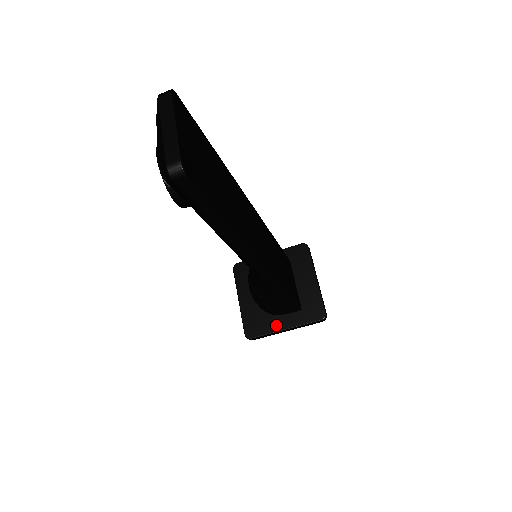
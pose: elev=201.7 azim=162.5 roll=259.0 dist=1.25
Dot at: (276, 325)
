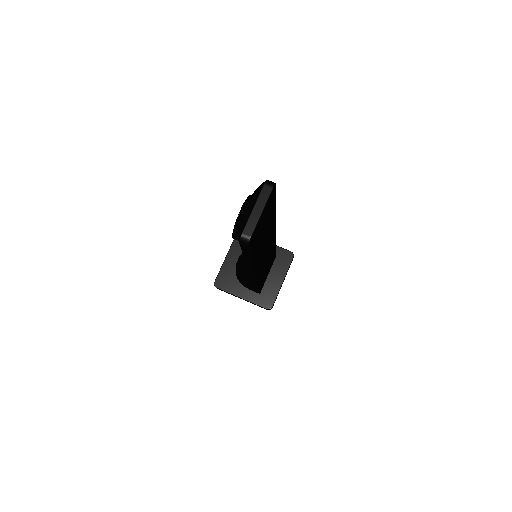
Dot at: (238, 291)
